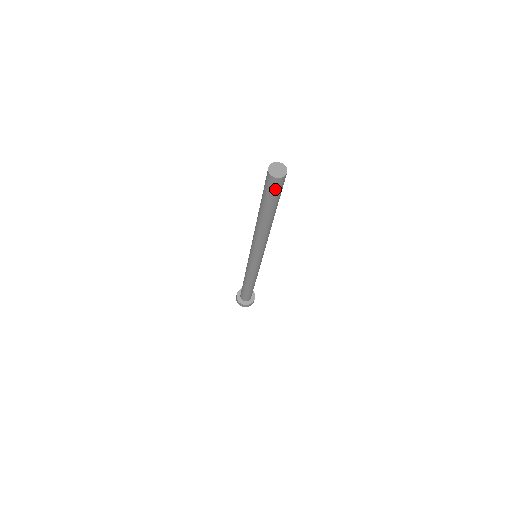
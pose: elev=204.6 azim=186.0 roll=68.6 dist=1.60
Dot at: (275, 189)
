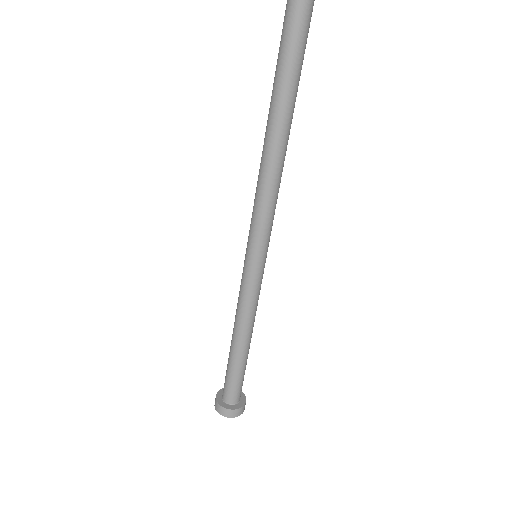
Dot at: (287, 27)
